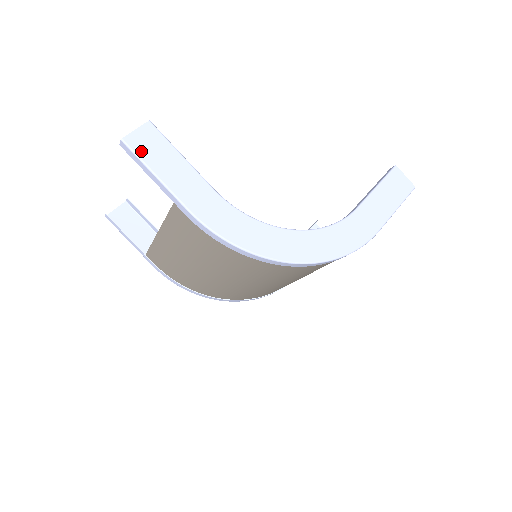
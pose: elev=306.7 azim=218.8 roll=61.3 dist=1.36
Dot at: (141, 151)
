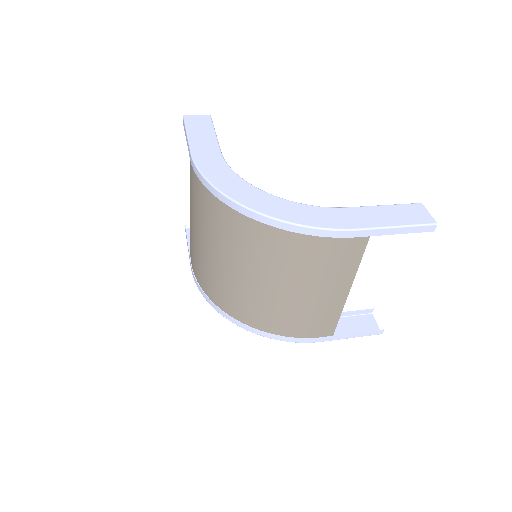
Dot at: (190, 122)
